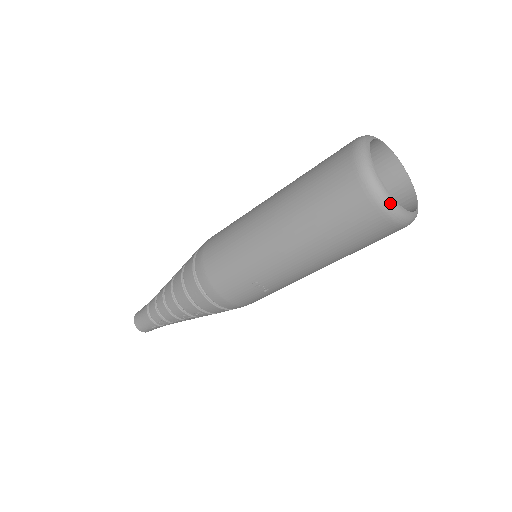
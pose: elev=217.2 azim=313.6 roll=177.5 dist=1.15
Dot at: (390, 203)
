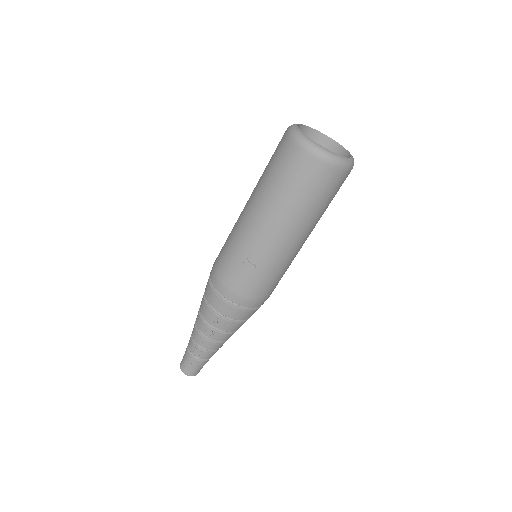
Dot at: (308, 142)
